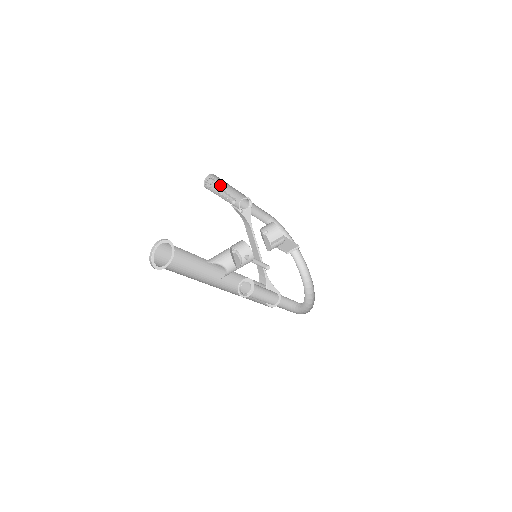
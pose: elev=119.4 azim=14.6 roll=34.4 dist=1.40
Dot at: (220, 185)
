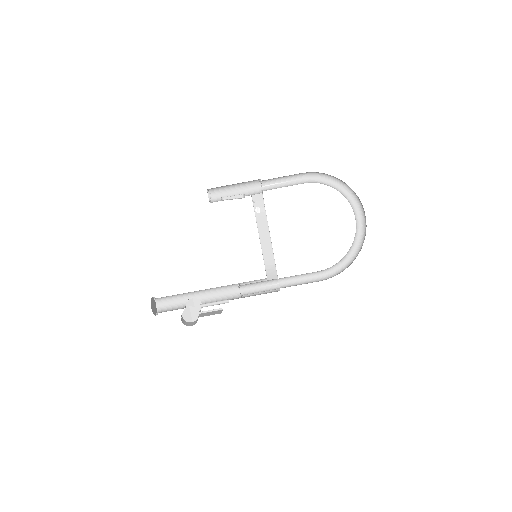
Dot at: (227, 185)
